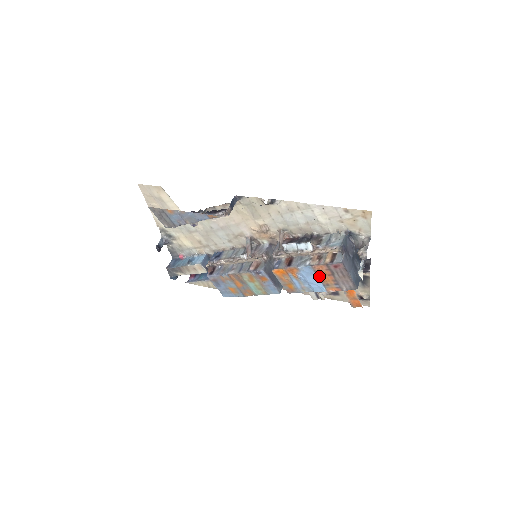
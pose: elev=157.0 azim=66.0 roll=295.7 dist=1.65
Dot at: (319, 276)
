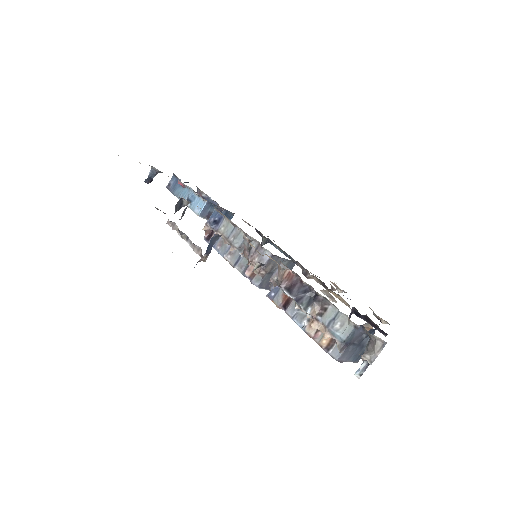
Dot at: occluded
